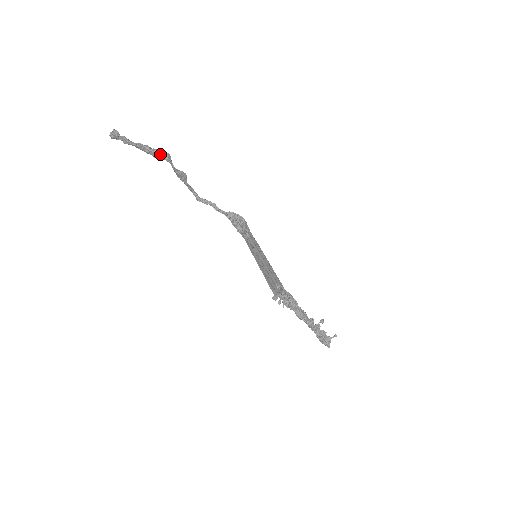
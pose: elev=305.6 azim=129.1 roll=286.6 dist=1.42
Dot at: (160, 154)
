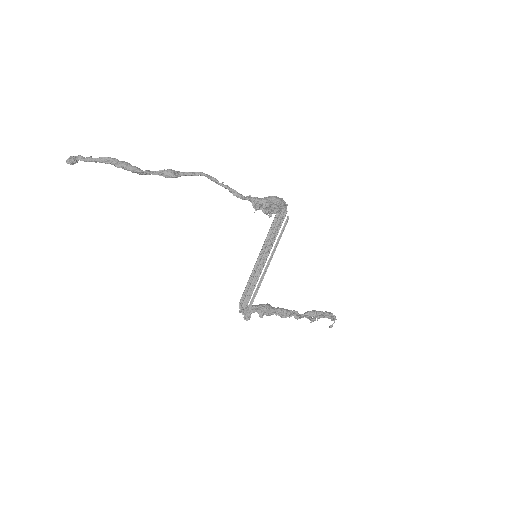
Dot at: (130, 170)
